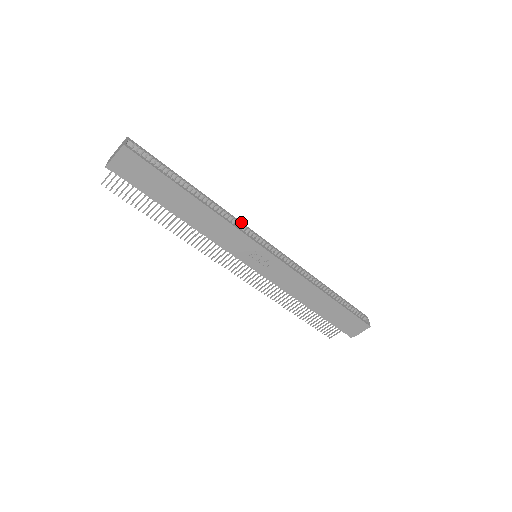
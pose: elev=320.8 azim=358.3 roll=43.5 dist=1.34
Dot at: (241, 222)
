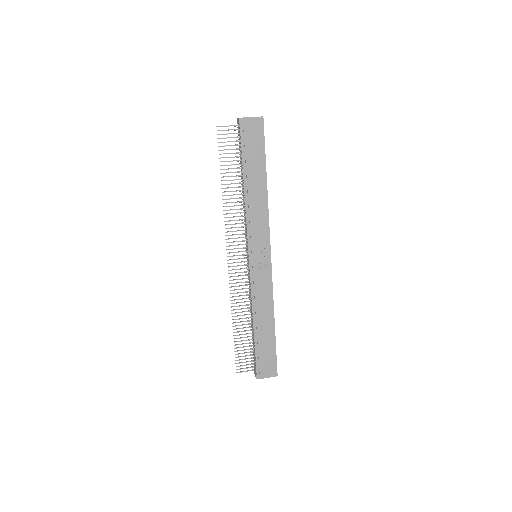
Dot at: occluded
